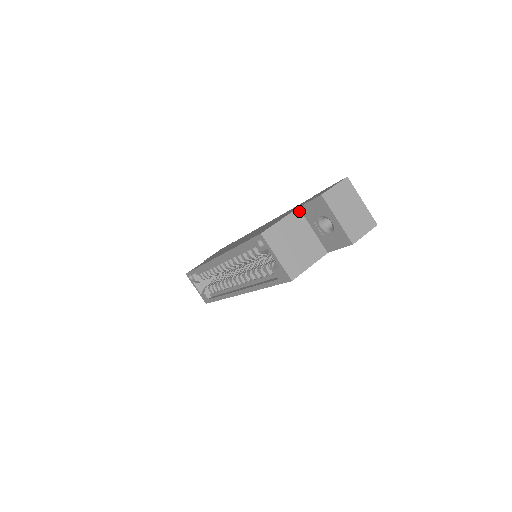
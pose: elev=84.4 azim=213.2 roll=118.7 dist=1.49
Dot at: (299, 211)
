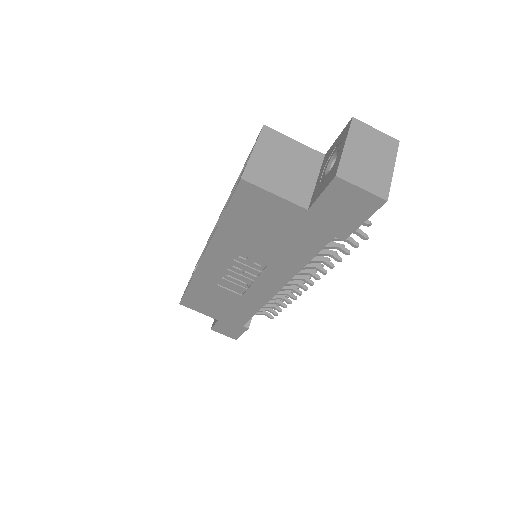
Dot at: (322, 157)
